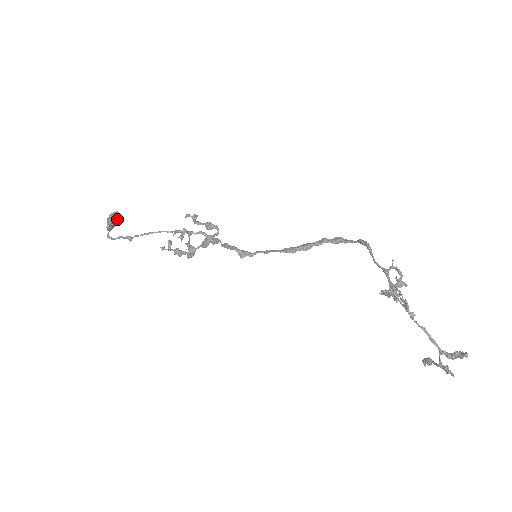
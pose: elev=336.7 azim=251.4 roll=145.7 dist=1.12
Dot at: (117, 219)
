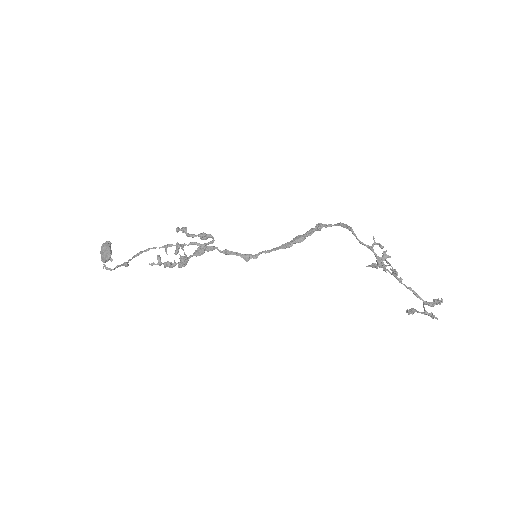
Dot at: occluded
